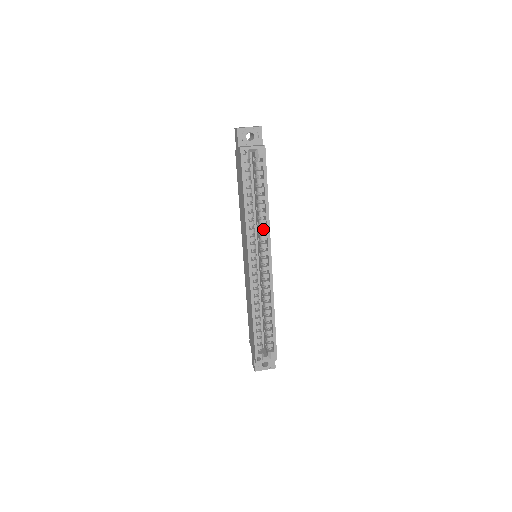
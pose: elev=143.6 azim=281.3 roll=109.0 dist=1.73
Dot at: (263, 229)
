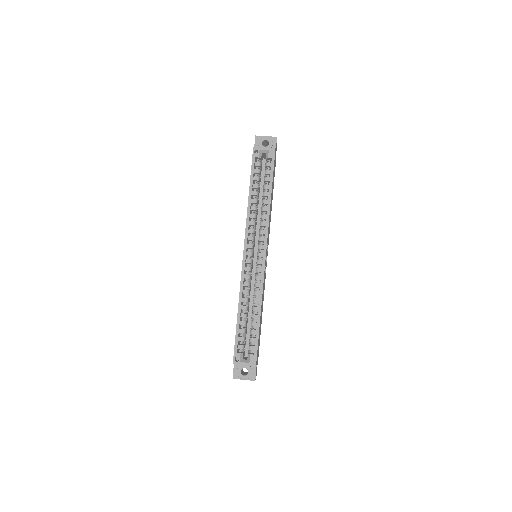
Dot at: (263, 223)
